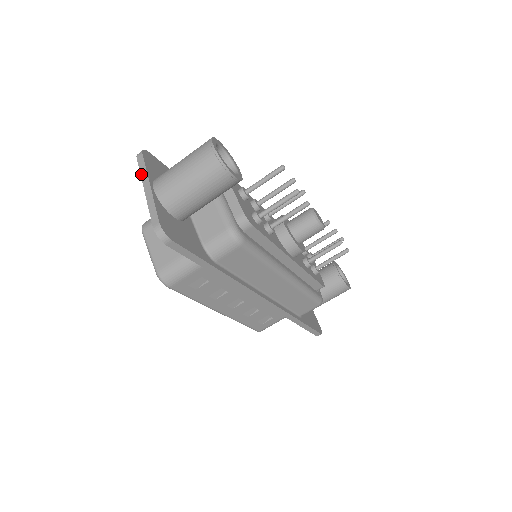
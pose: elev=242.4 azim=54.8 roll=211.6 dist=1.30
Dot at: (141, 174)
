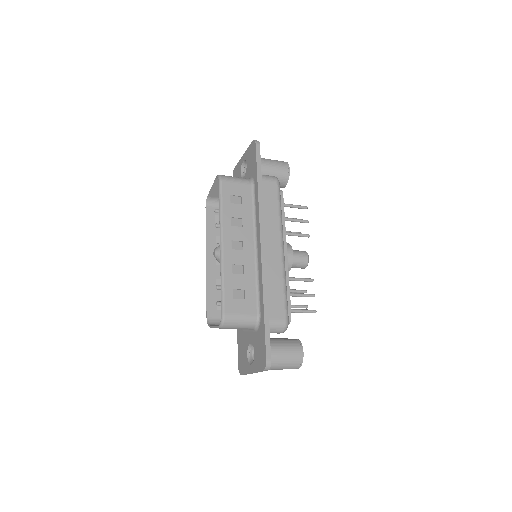
Dot at: occluded
